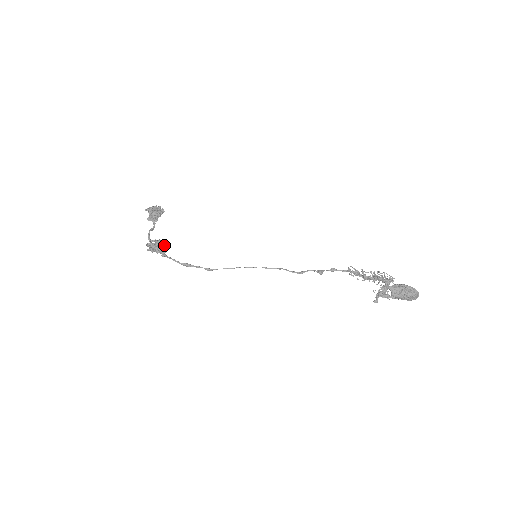
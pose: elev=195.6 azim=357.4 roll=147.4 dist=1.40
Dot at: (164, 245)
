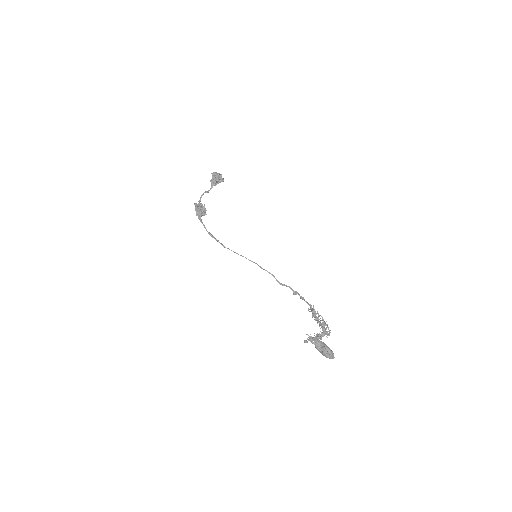
Dot at: (206, 210)
